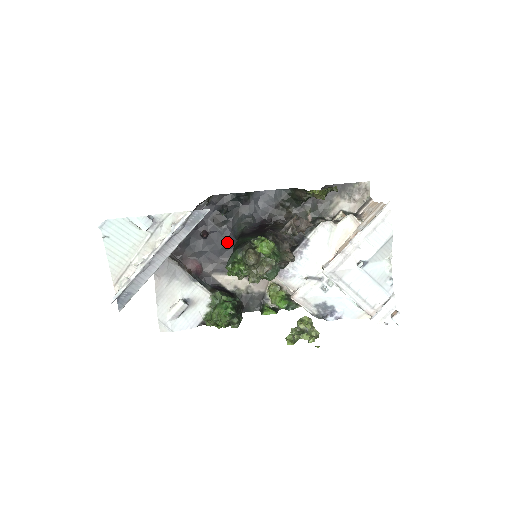
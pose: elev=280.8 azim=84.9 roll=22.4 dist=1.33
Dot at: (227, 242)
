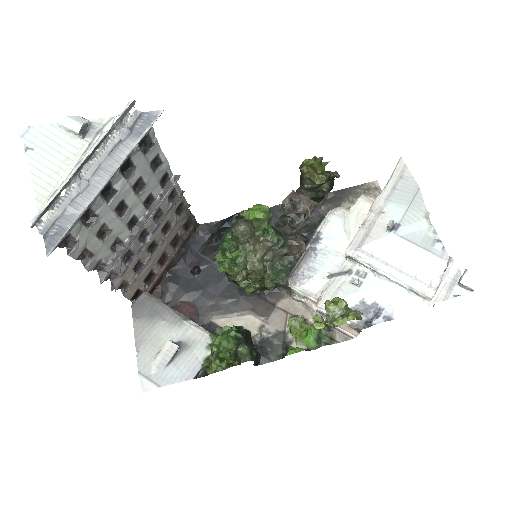
Dot at: (224, 275)
